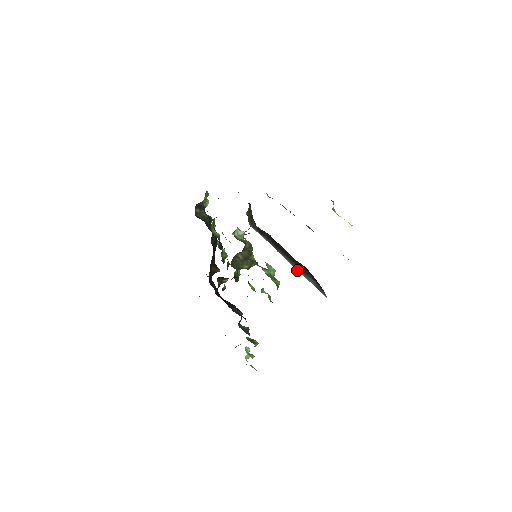
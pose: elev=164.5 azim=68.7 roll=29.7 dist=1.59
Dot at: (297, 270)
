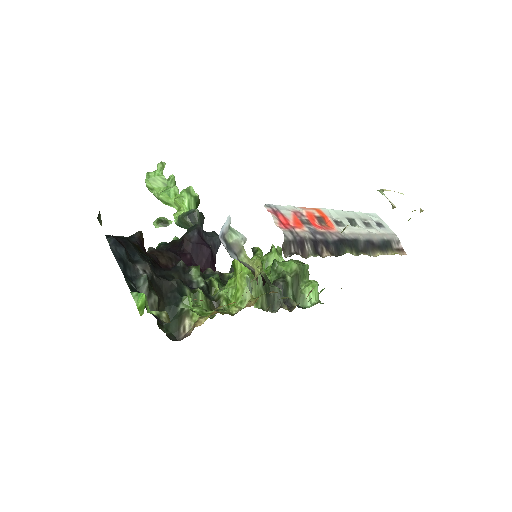
Dot at: occluded
